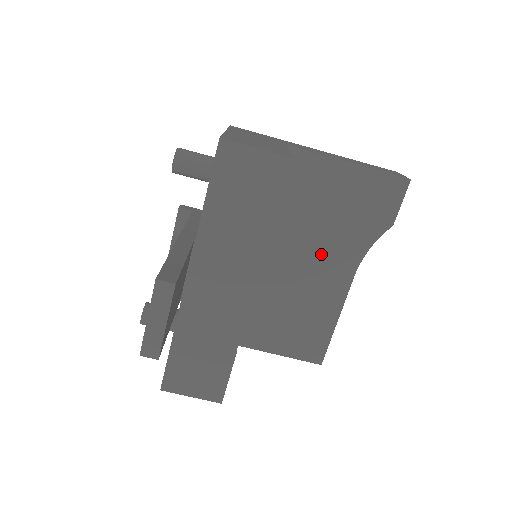
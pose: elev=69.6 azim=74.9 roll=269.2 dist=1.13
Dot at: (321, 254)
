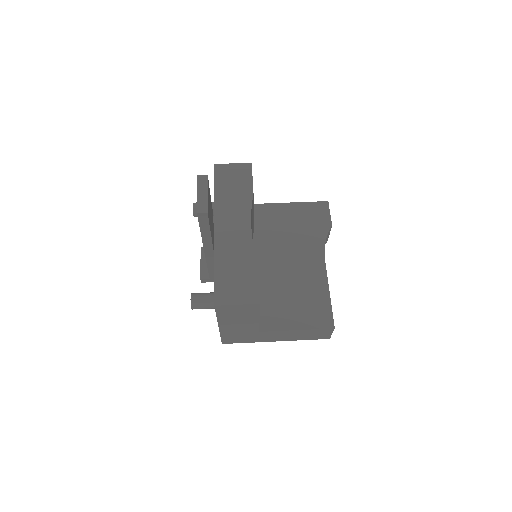
Dot at: (298, 253)
